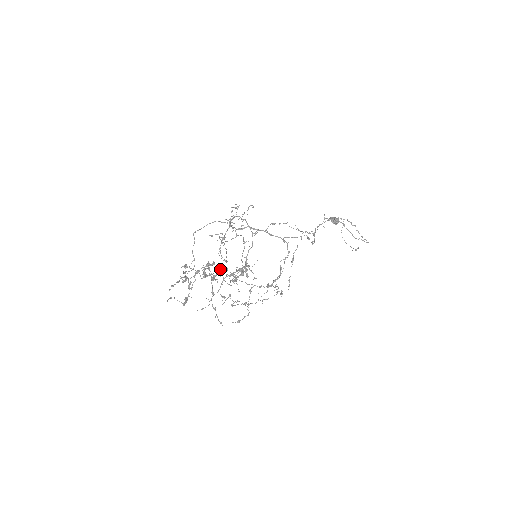
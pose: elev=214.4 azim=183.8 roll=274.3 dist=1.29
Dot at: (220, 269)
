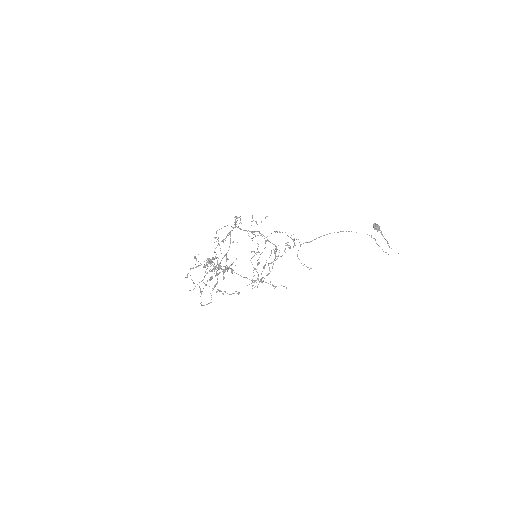
Dot at: occluded
